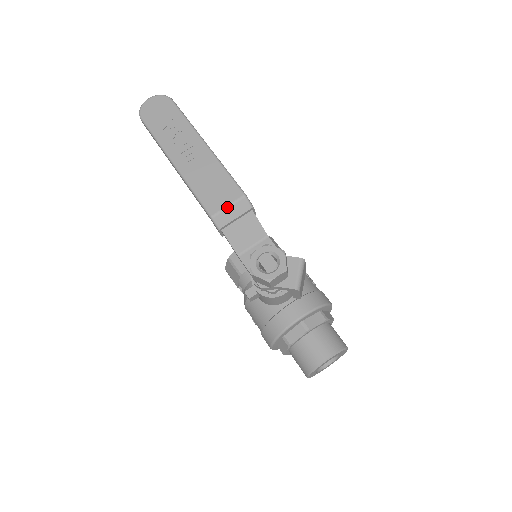
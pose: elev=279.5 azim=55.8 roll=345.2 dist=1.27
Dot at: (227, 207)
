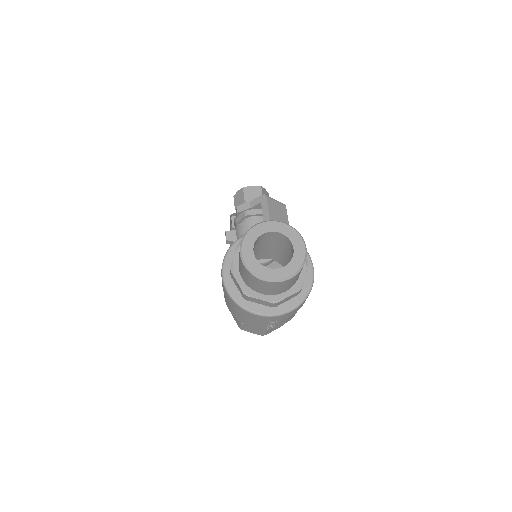
Dot at: occluded
